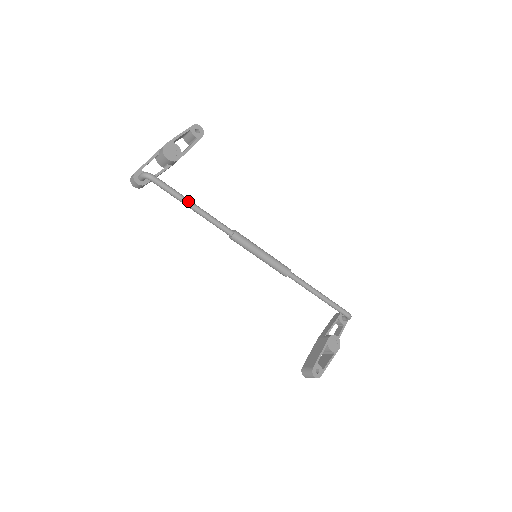
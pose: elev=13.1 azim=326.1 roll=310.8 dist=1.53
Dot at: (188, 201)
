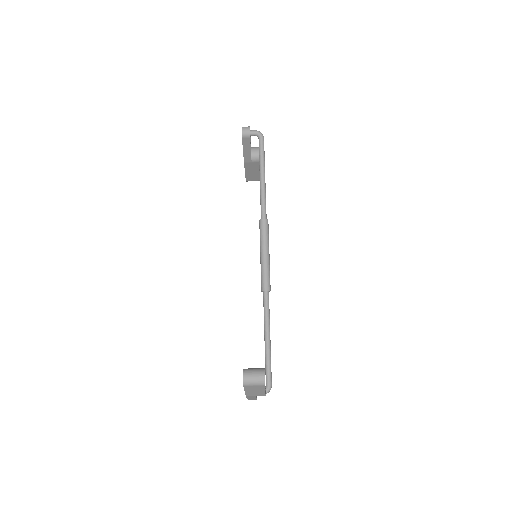
Dot at: occluded
